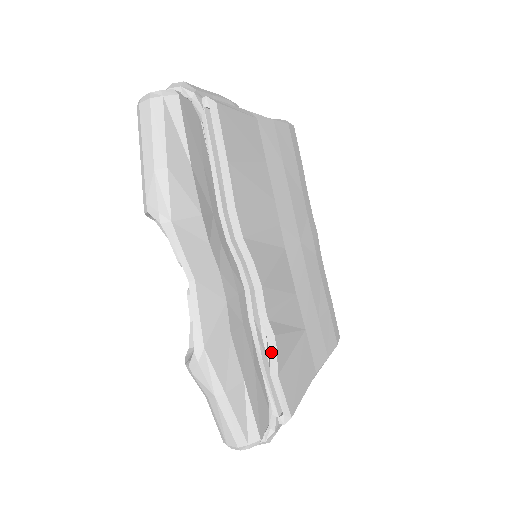
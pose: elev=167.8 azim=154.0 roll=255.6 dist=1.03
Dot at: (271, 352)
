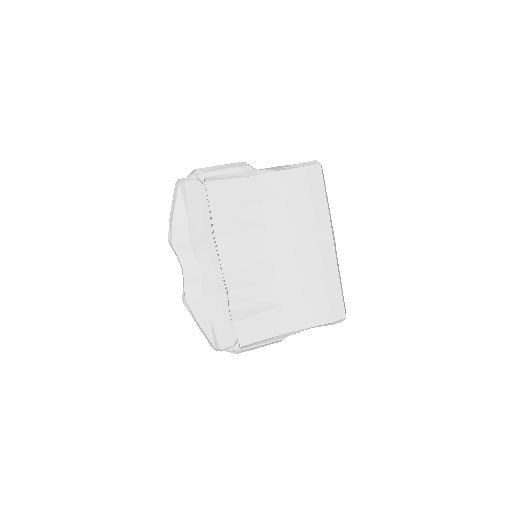
Dot at: (229, 311)
